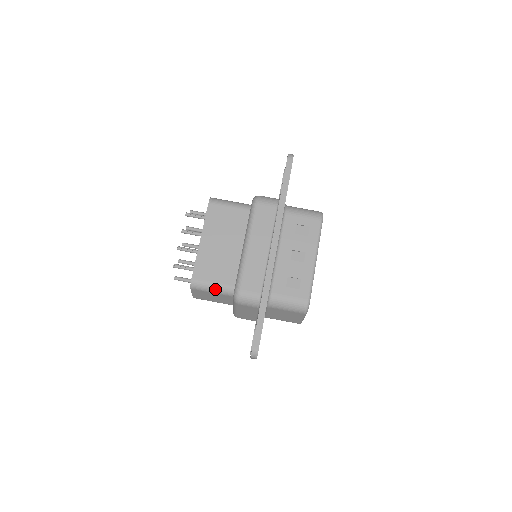
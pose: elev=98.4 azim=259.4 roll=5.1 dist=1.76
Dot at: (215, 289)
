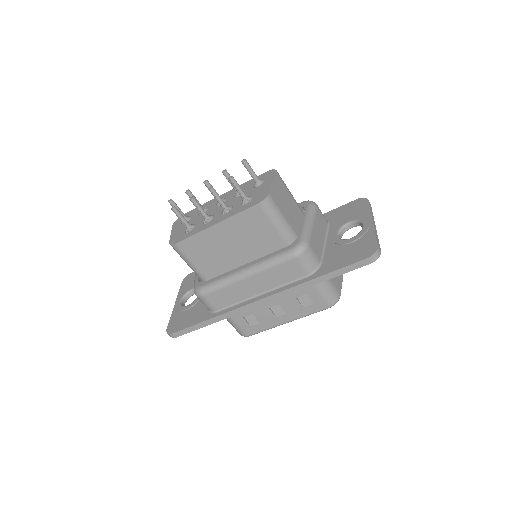
Dot at: (189, 265)
